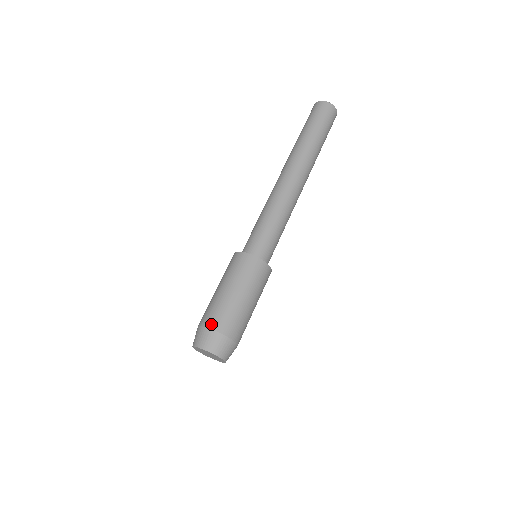
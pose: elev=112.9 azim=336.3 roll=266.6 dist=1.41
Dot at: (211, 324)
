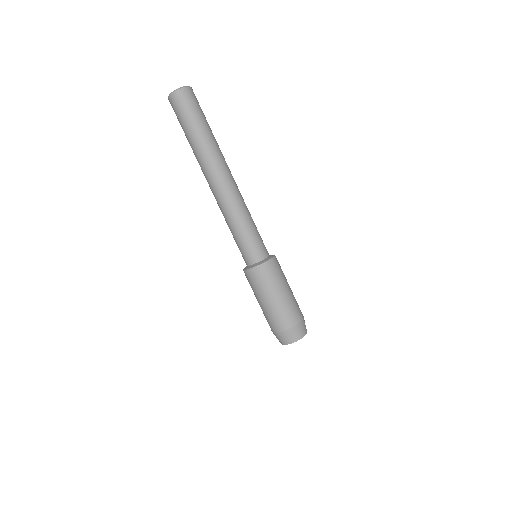
Dot at: (297, 320)
